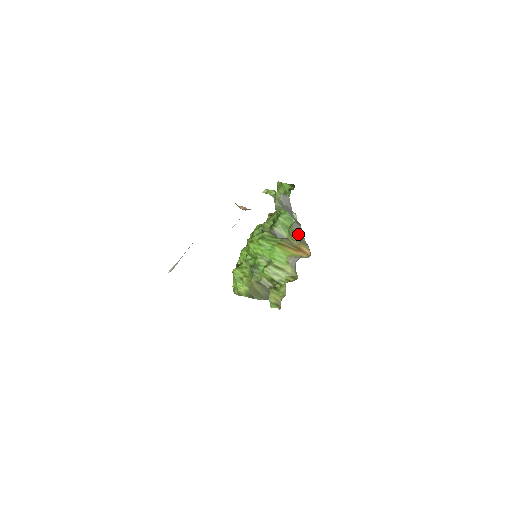
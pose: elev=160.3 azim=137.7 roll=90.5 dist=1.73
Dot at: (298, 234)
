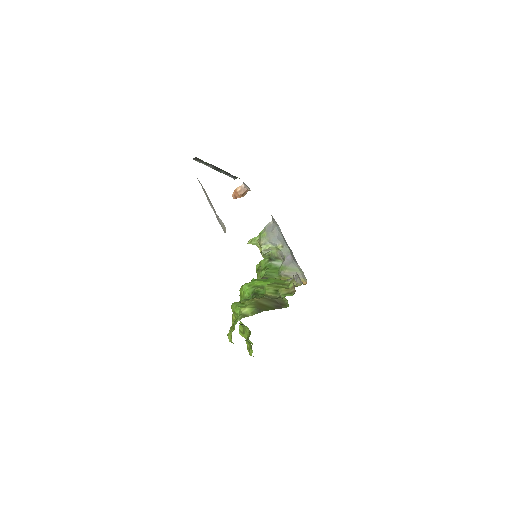
Dot at: (289, 266)
